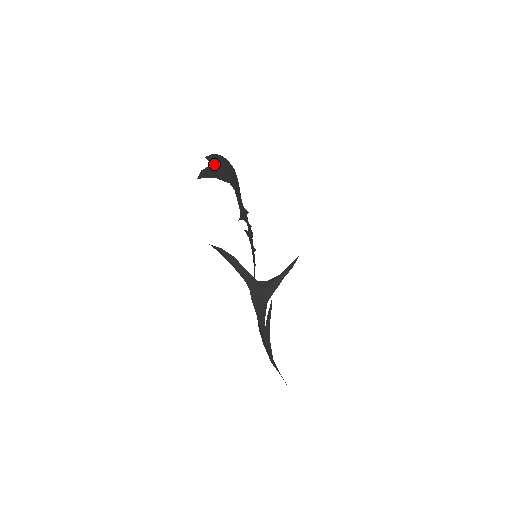
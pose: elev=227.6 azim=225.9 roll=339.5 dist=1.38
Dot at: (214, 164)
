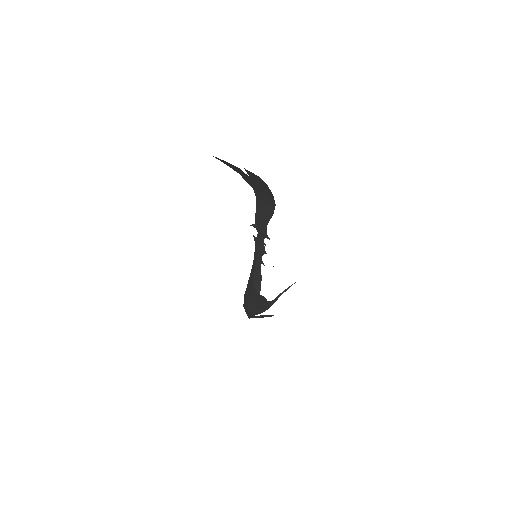
Dot at: (251, 177)
